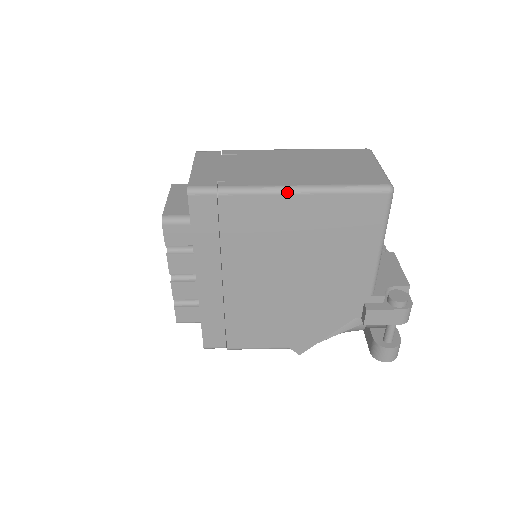
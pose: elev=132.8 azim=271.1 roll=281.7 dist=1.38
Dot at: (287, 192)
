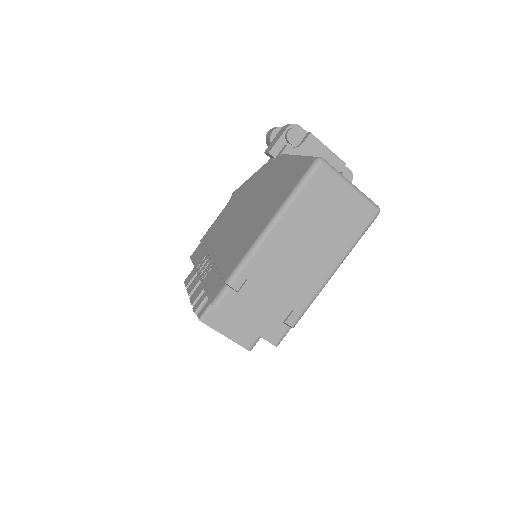
Dot at: occluded
